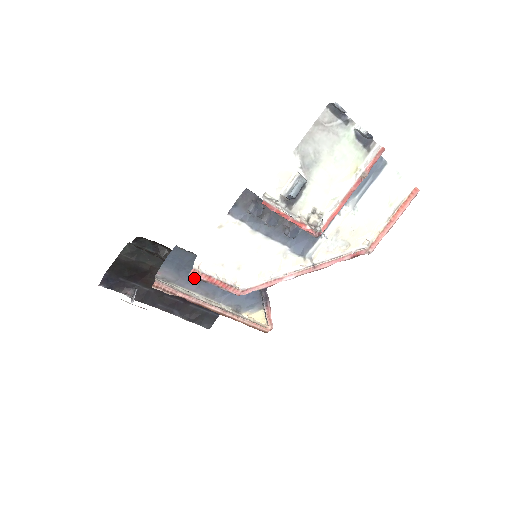
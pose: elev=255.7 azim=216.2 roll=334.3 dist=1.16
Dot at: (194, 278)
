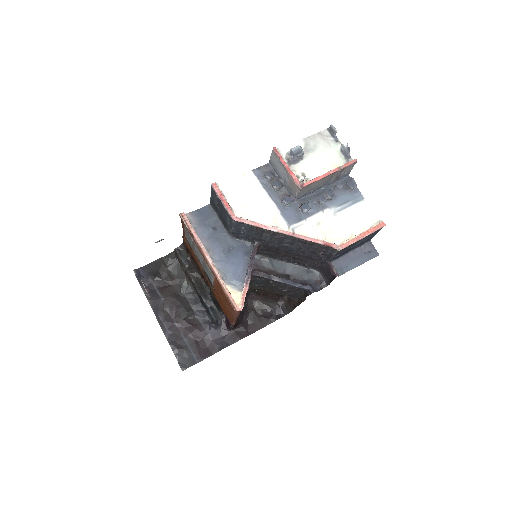
Dot at: (207, 233)
